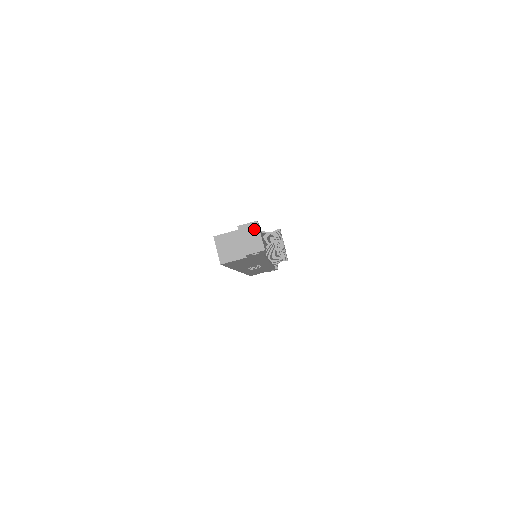
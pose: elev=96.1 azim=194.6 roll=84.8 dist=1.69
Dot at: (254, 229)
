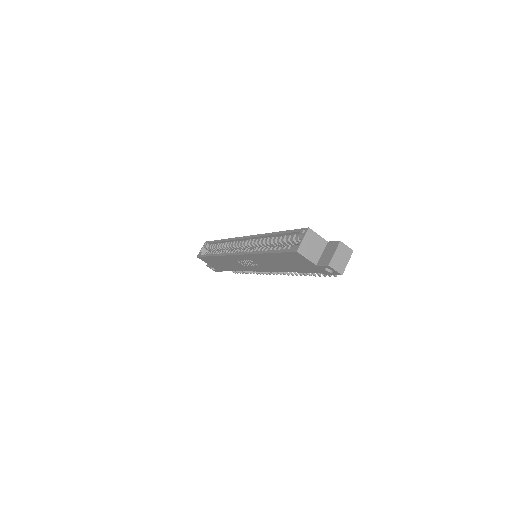
Dot at: (348, 254)
